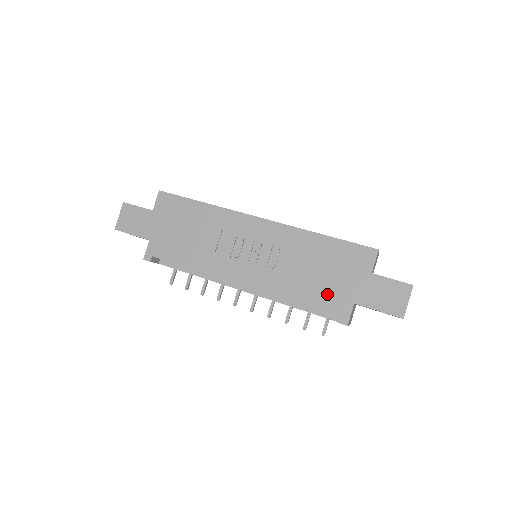
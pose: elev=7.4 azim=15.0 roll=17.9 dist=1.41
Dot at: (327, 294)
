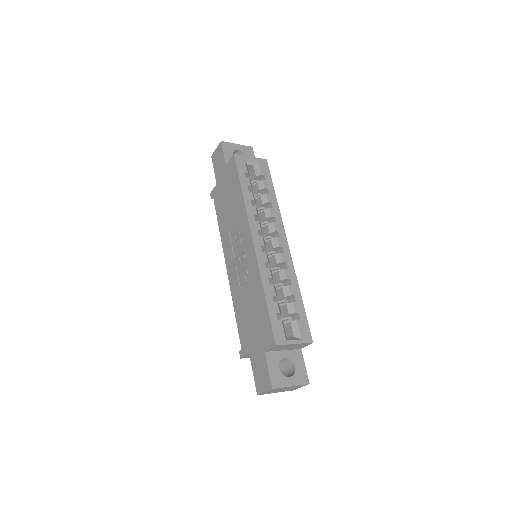
Dot at: (245, 330)
